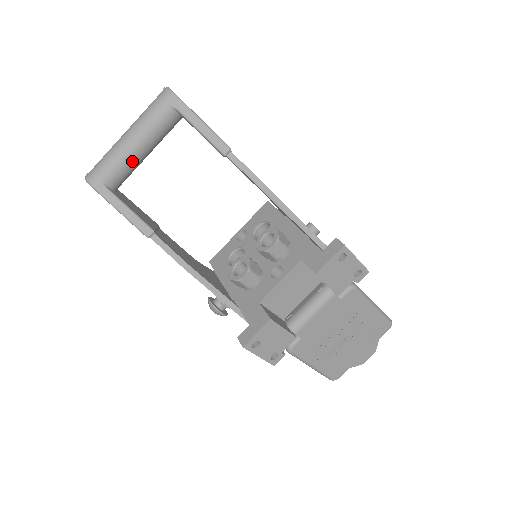
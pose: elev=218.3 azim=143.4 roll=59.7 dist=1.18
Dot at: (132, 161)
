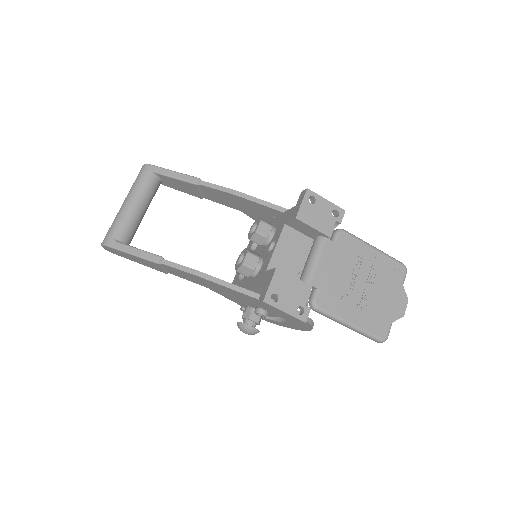
Dot at: (132, 218)
